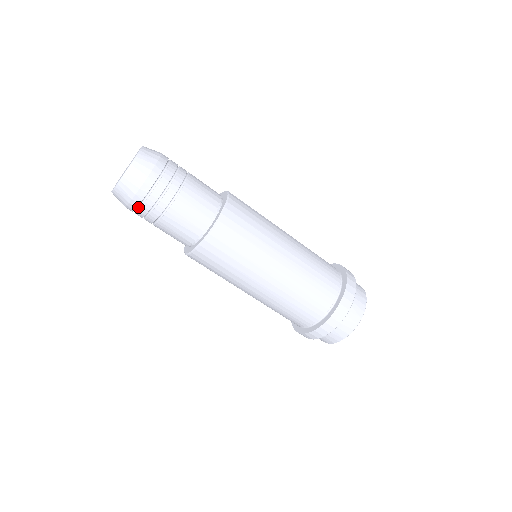
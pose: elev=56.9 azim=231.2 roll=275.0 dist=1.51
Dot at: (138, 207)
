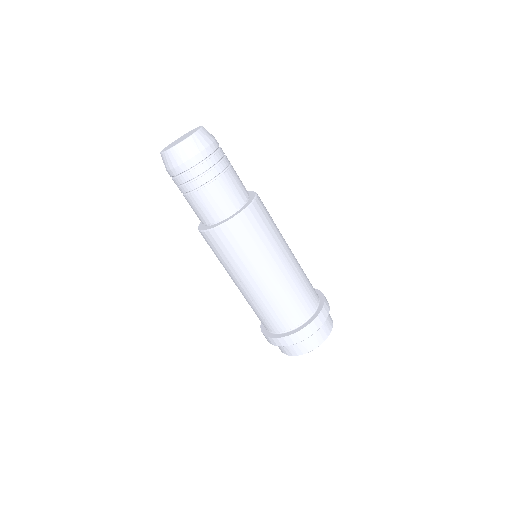
Dot at: (184, 172)
